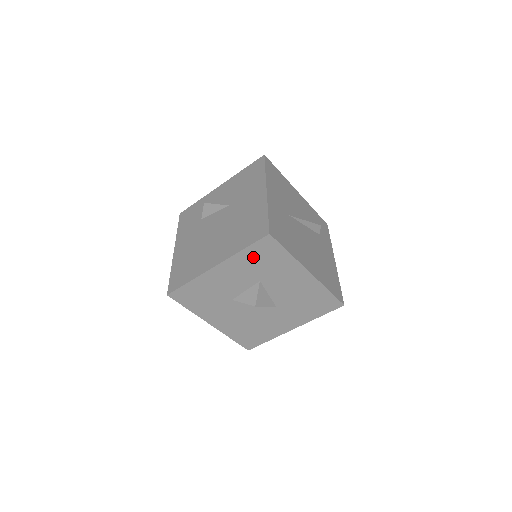
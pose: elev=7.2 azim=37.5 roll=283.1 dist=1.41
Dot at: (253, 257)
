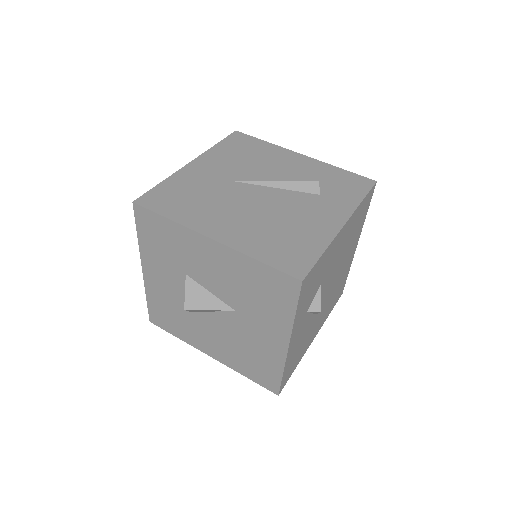
Dot at: (152, 242)
